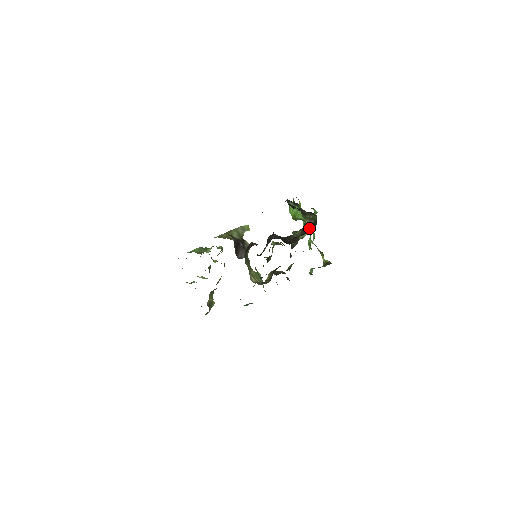
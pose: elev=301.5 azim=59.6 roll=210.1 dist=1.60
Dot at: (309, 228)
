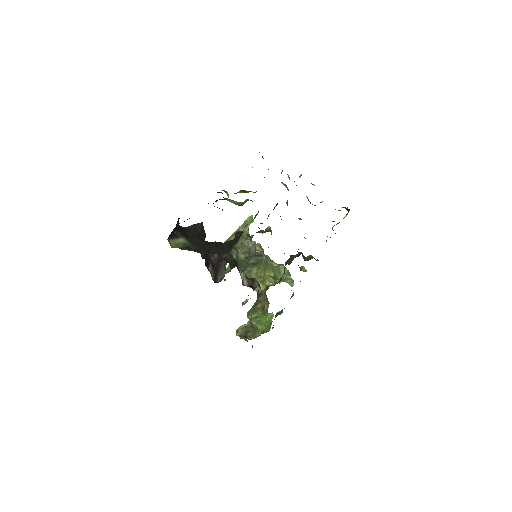
Dot at: occluded
